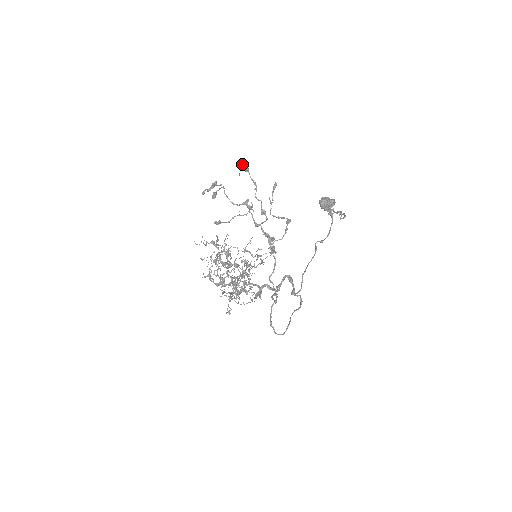
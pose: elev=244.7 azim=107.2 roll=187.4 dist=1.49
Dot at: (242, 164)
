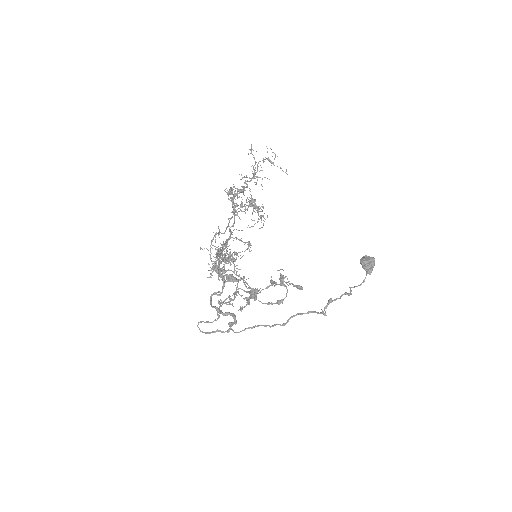
Dot at: (283, 278)
